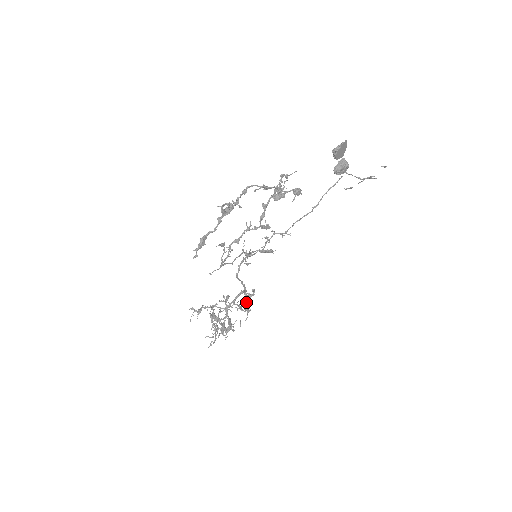
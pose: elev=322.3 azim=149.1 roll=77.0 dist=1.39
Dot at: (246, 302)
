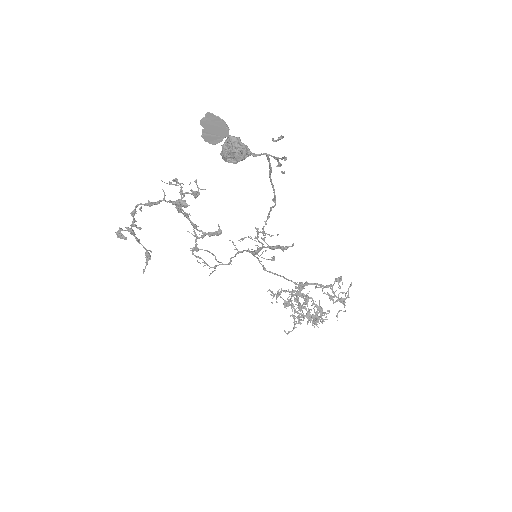
Dot at: (333, 292)
